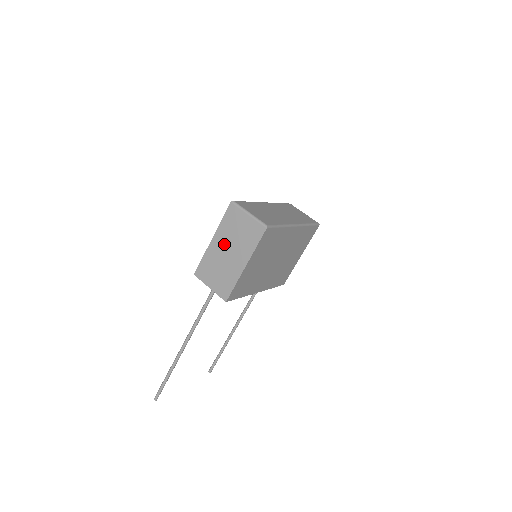
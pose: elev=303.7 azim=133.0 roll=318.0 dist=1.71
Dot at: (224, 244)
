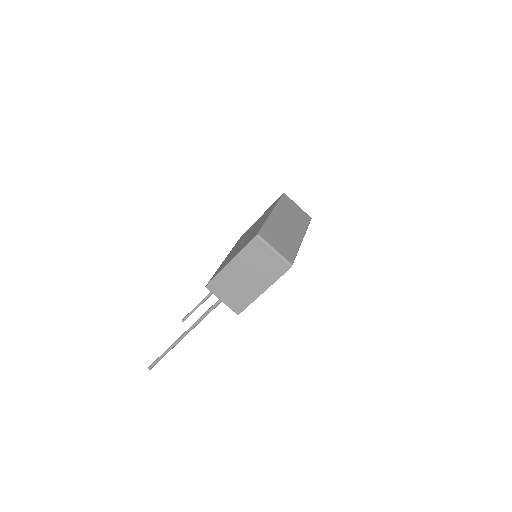
Dot at: (243, 270)
